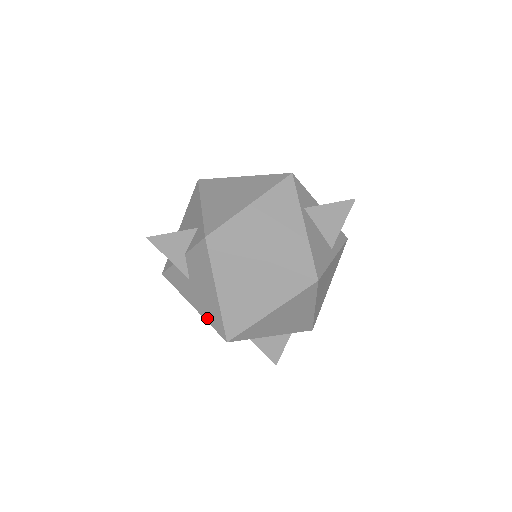
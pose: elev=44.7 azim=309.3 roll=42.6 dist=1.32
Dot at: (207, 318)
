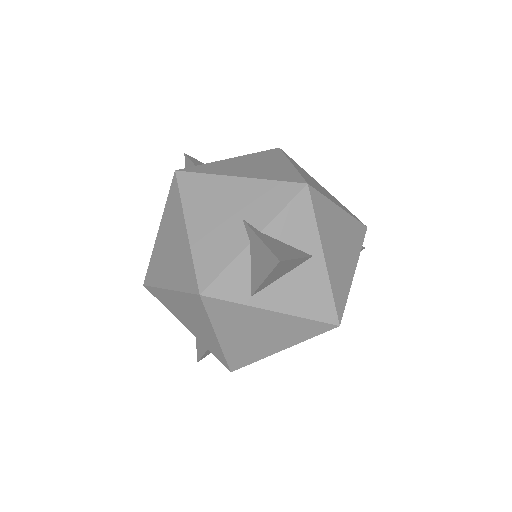
Dot at: occluded
